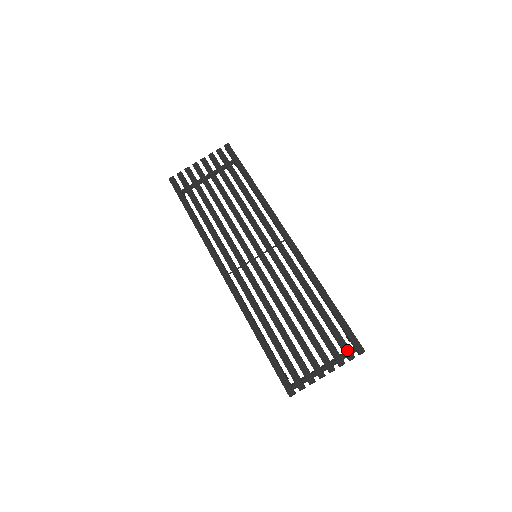
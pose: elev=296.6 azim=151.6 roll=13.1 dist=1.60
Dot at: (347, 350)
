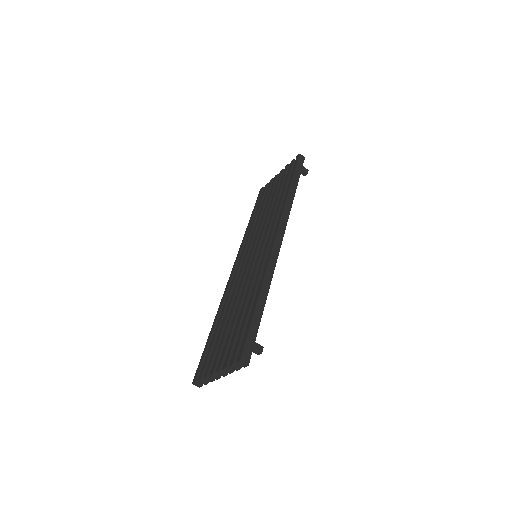
Dot at: (234, 356)
